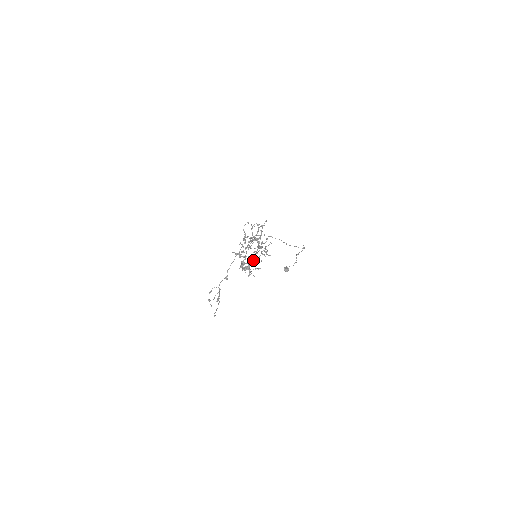
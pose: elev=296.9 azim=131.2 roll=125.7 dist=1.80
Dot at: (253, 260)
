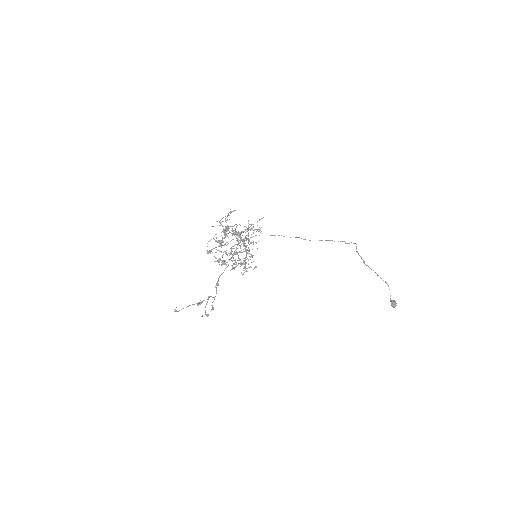
Dot at: (220, 246)
